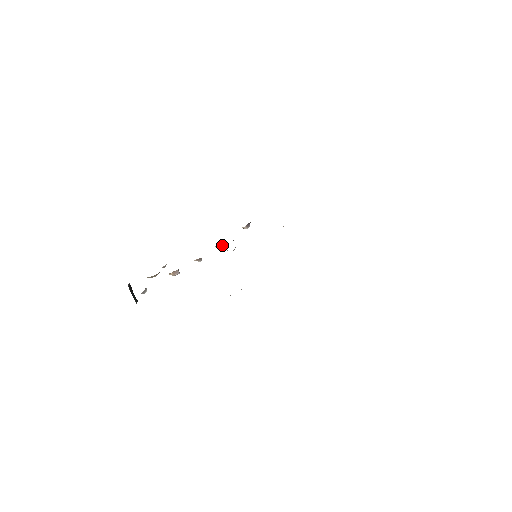
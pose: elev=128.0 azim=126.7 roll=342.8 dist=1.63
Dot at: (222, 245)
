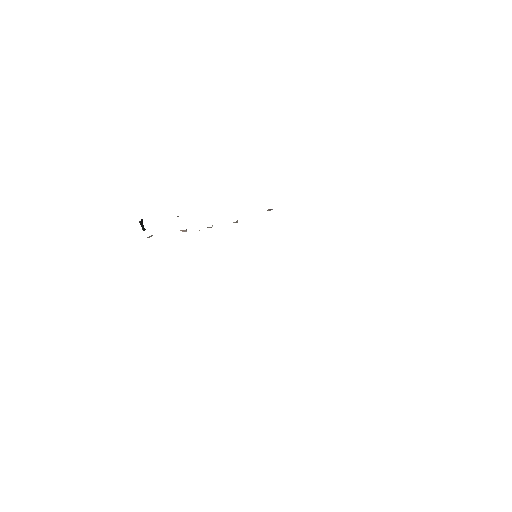
Dot at: (237, 221)
